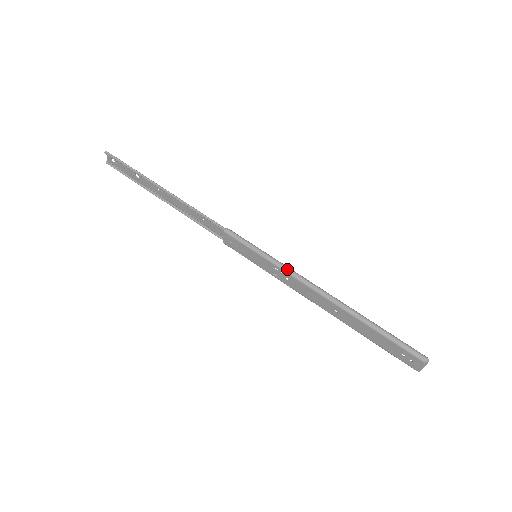
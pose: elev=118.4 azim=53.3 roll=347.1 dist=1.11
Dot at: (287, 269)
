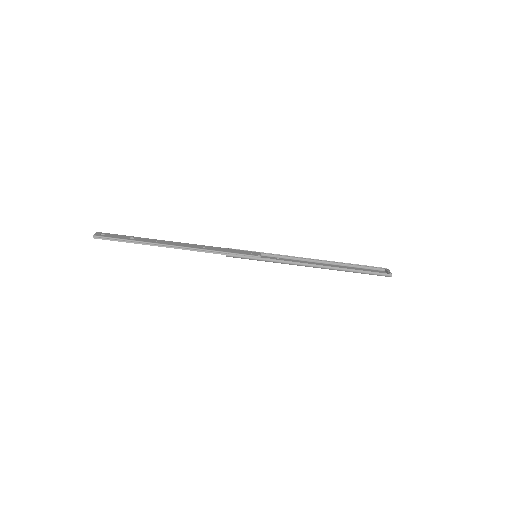
Dot at: (283, 263)
